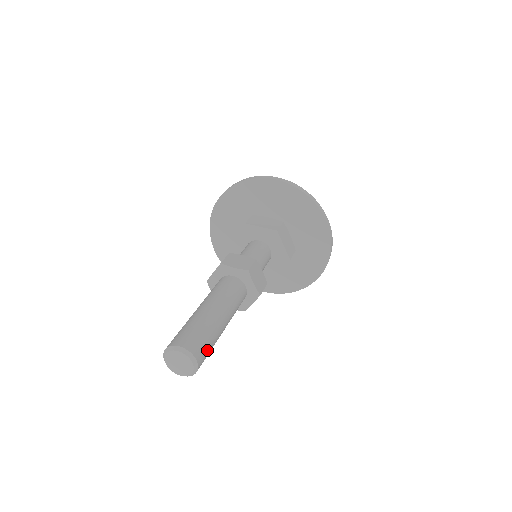
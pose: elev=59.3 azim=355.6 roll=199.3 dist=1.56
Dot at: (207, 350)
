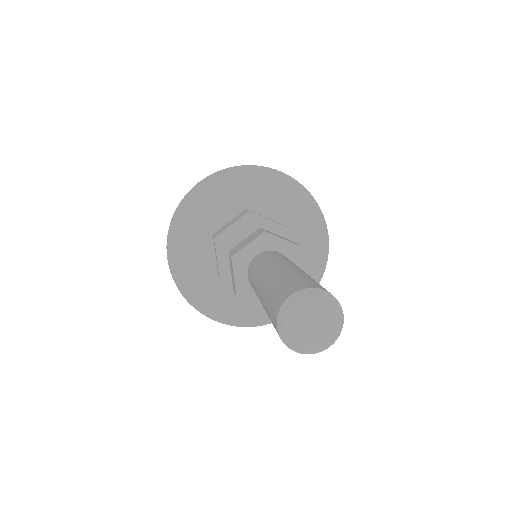
Dot at: occluded
